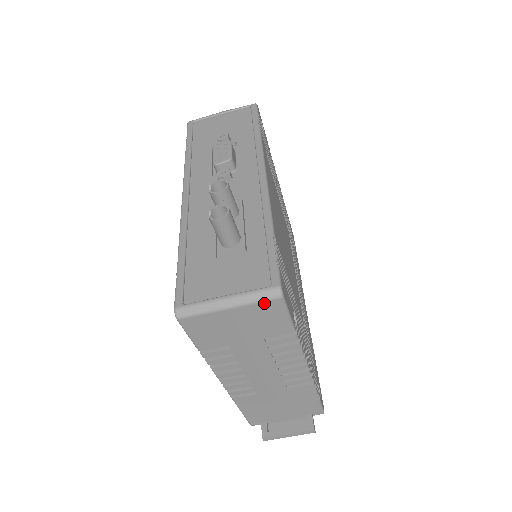
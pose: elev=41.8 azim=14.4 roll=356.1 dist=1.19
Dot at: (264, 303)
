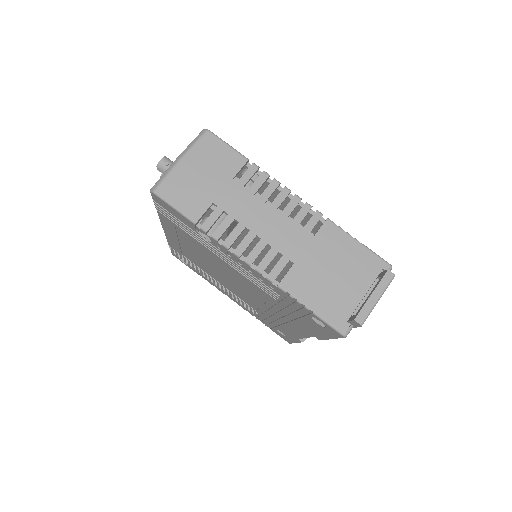
Dot at: (201, 141)
